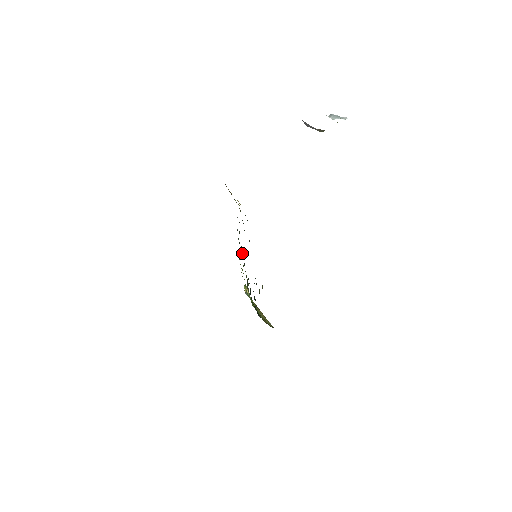
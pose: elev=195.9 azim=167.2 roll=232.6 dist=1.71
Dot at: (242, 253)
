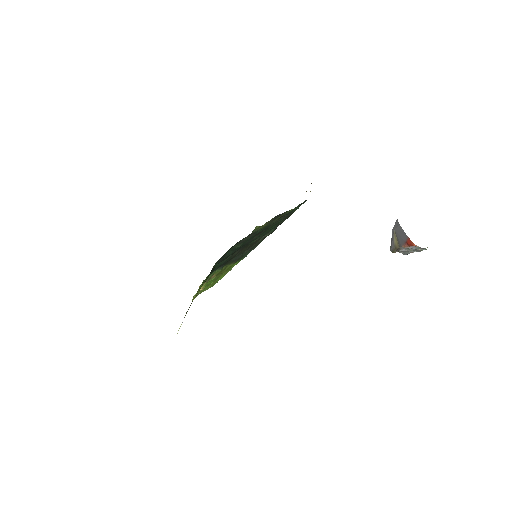
Dot at: occluded
